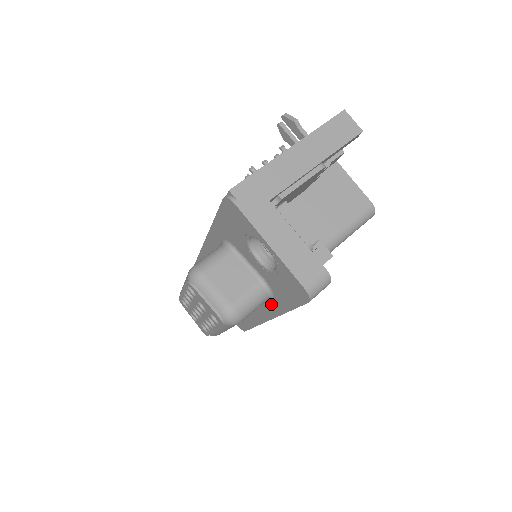
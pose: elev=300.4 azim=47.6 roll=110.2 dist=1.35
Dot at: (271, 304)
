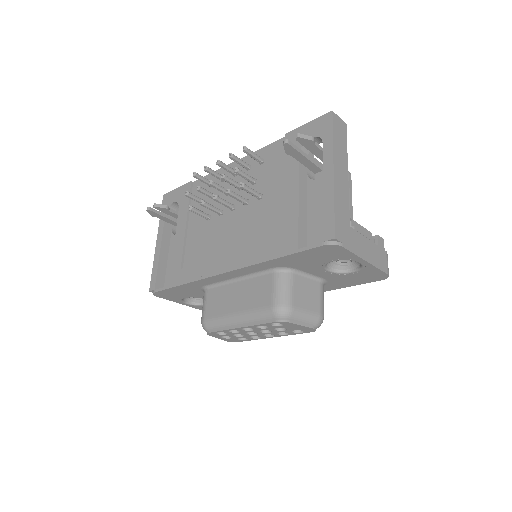
Dot at: occluded
